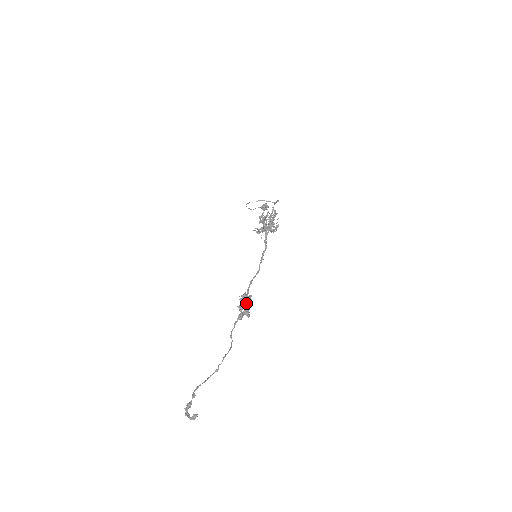
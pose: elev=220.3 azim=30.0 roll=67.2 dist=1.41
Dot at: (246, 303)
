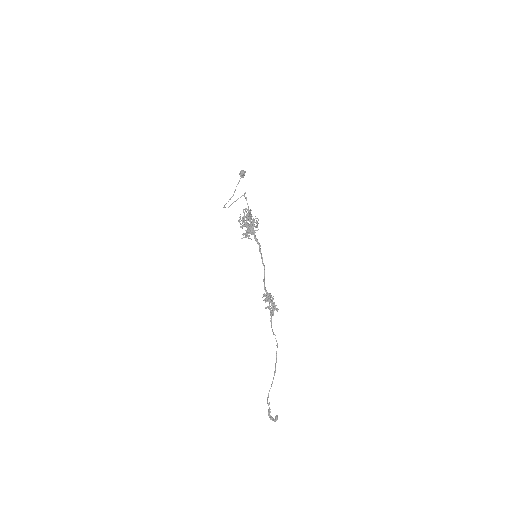
Dot at: (270, 301)
